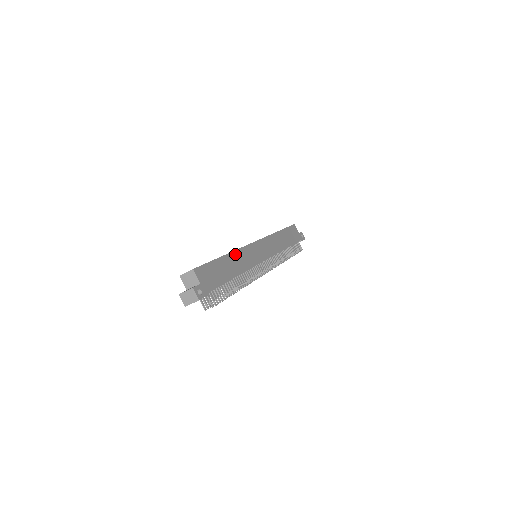
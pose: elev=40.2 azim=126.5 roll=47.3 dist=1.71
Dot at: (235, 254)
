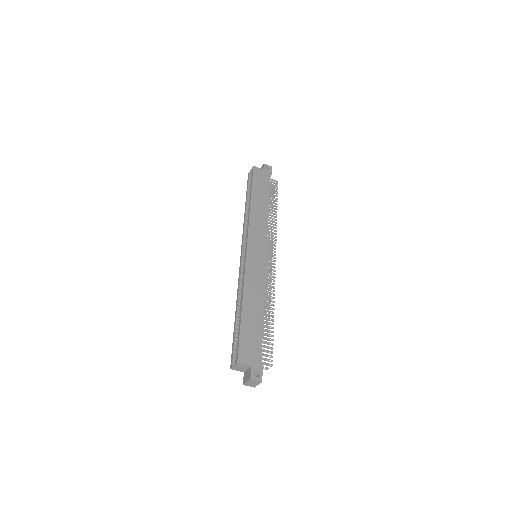
Dot at: (246, 292)
